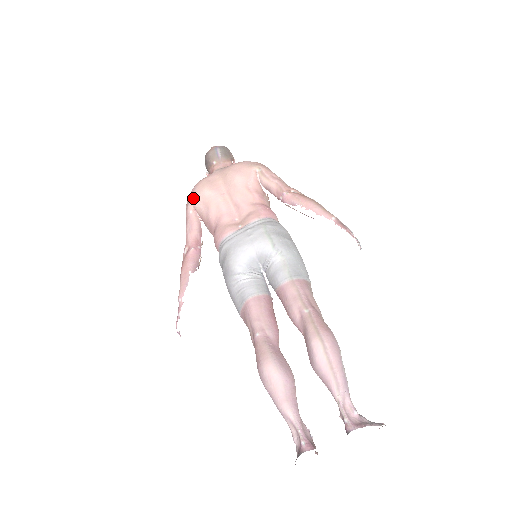
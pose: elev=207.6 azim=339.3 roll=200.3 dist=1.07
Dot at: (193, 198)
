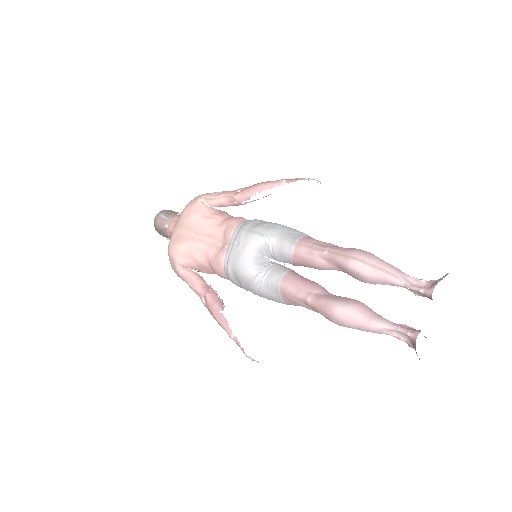
Dot at: (175, 261)
